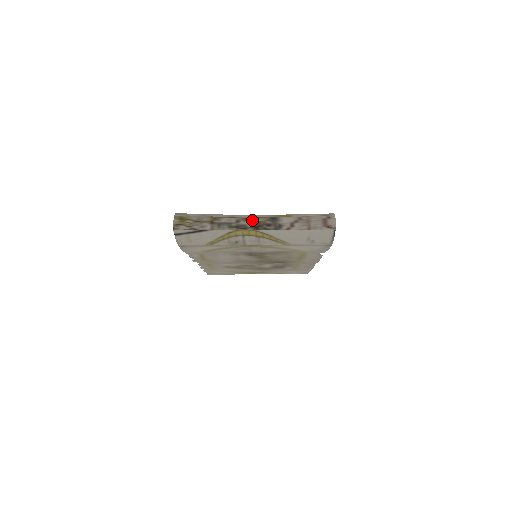
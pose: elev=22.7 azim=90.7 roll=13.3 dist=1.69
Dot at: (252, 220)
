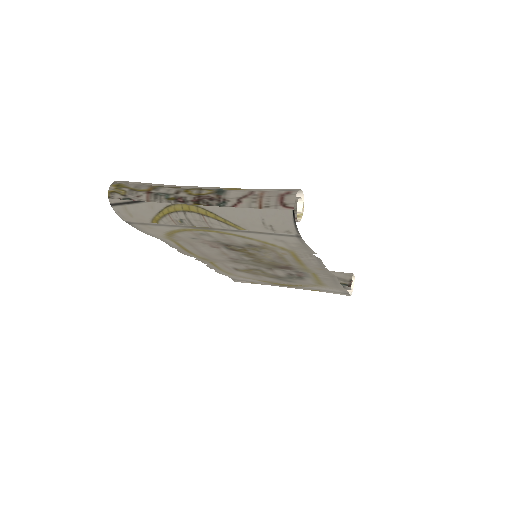
Dot at: (194, 192)
